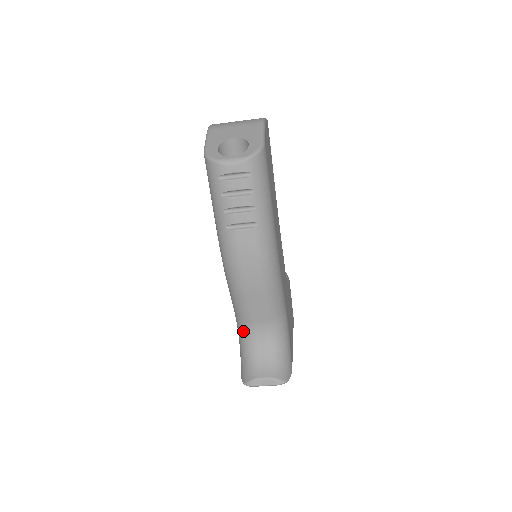
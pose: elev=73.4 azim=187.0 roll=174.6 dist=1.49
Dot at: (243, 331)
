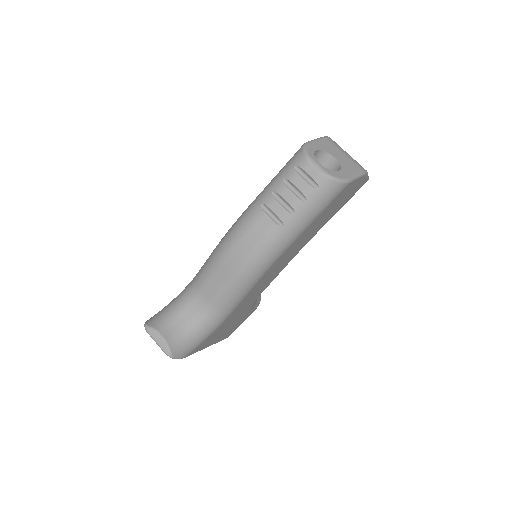
Dot at: (188, 291)
